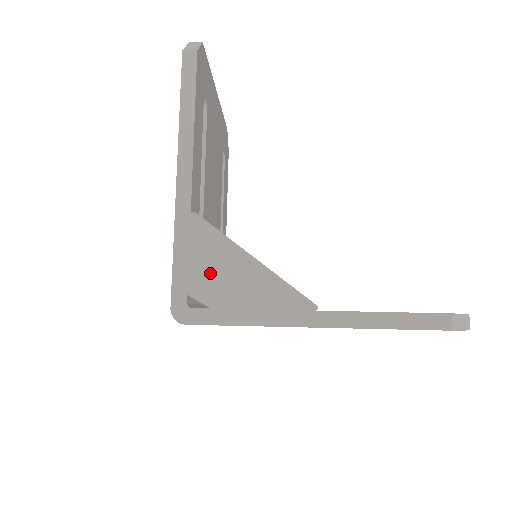
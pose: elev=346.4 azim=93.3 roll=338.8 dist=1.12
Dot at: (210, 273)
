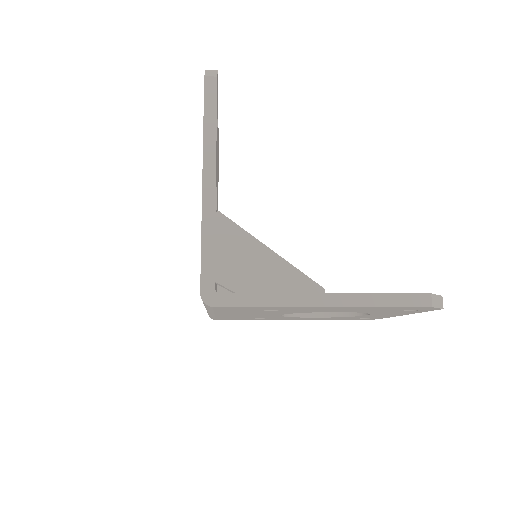
Dot at: (234, 263)
